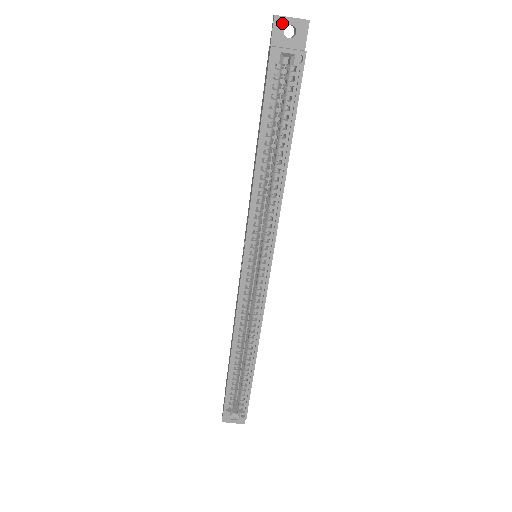
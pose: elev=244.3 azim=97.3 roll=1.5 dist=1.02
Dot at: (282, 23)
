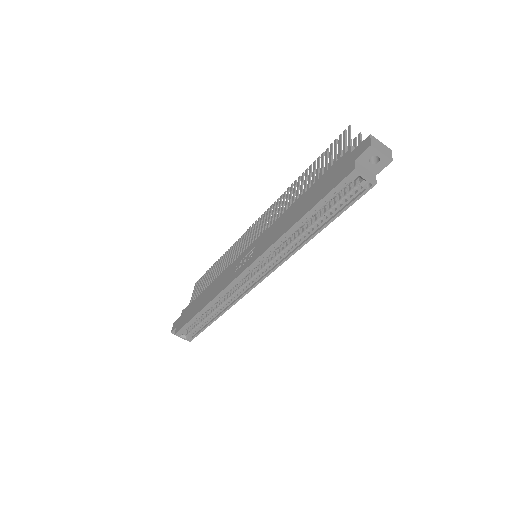
Dot at: (373, 152)
